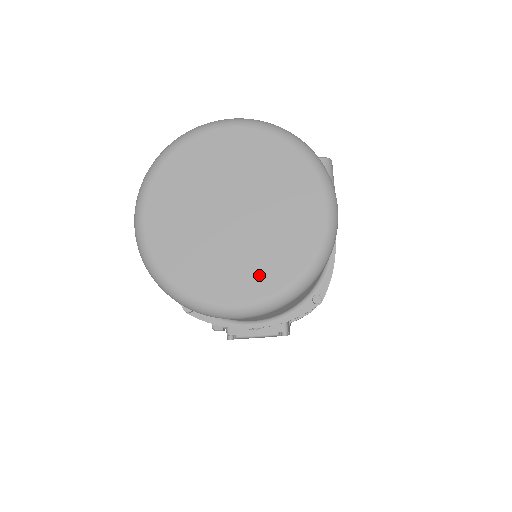
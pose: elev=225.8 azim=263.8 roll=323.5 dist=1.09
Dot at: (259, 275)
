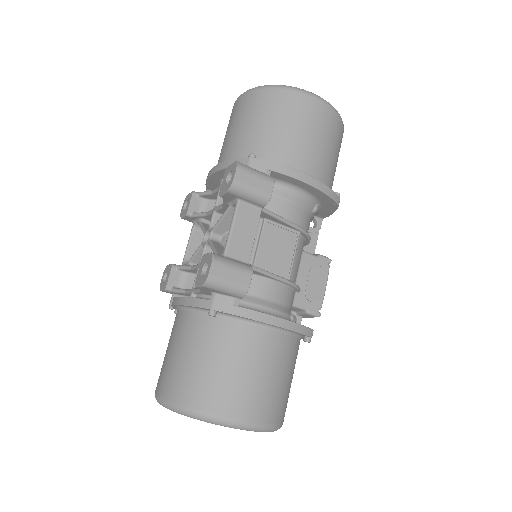
Dot at: occluded
